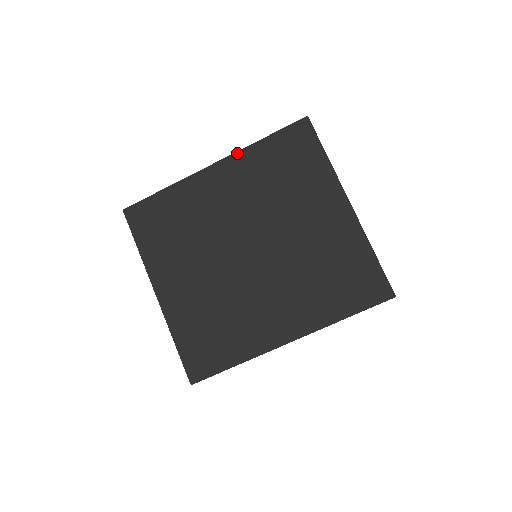
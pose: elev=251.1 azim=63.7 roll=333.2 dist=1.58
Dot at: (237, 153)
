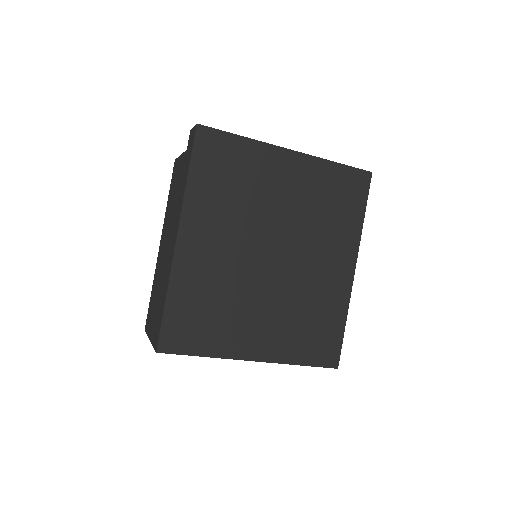
Dot at: (183, 208)
